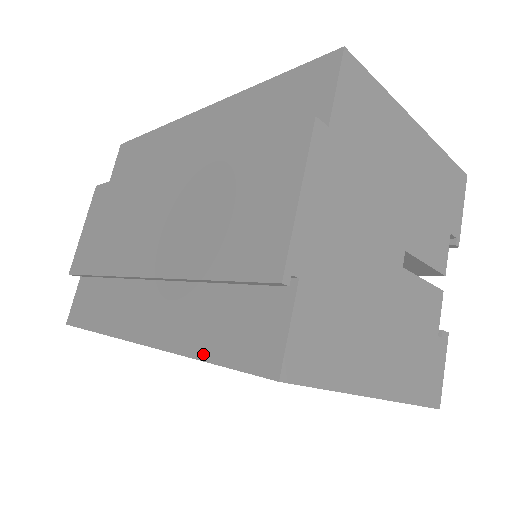
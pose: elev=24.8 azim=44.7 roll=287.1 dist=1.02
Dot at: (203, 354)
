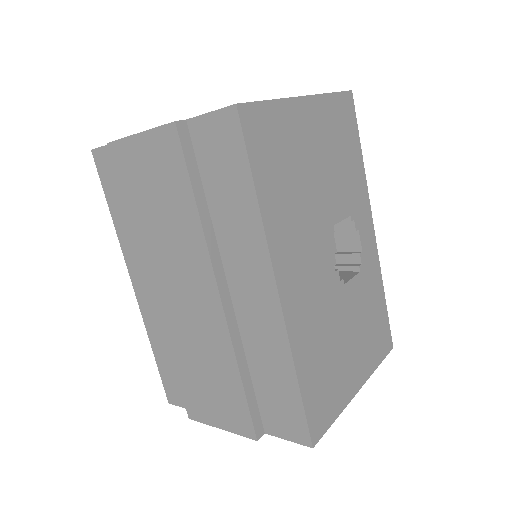
Dot at: (155, 353)
